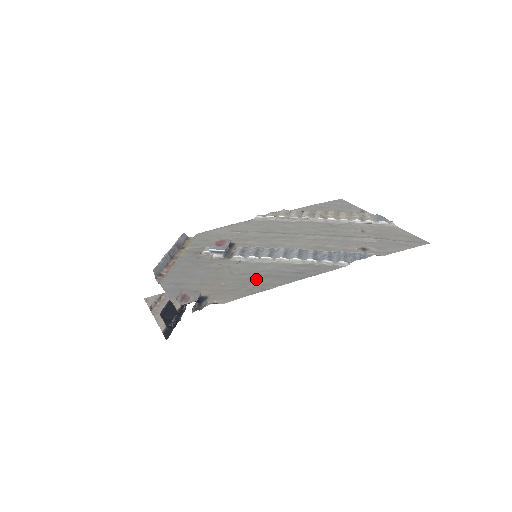
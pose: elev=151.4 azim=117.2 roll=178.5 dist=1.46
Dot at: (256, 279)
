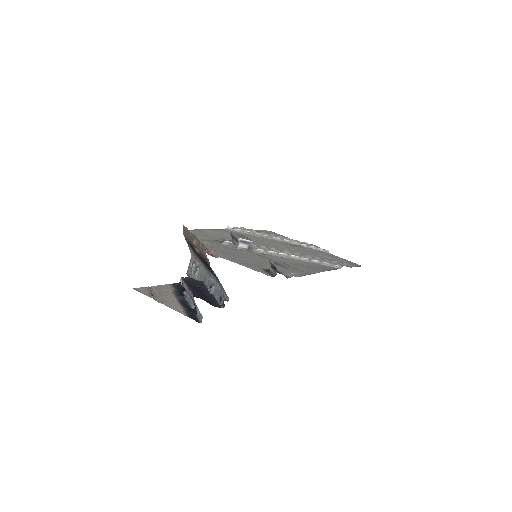
Dot at: (296, 266)
